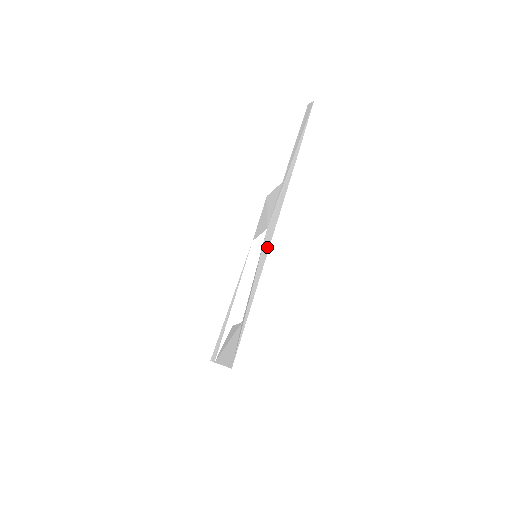
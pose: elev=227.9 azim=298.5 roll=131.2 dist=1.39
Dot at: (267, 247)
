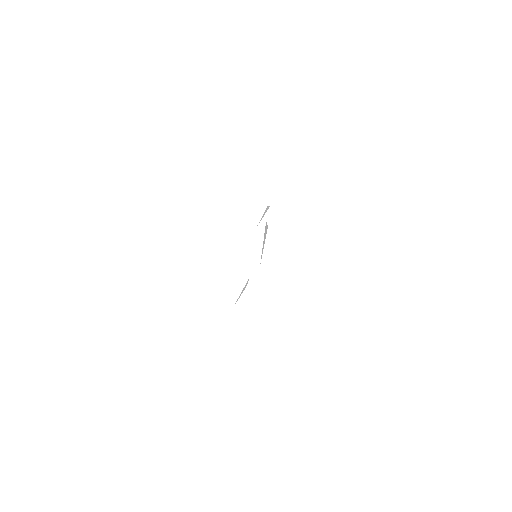
Dot at: occluded
